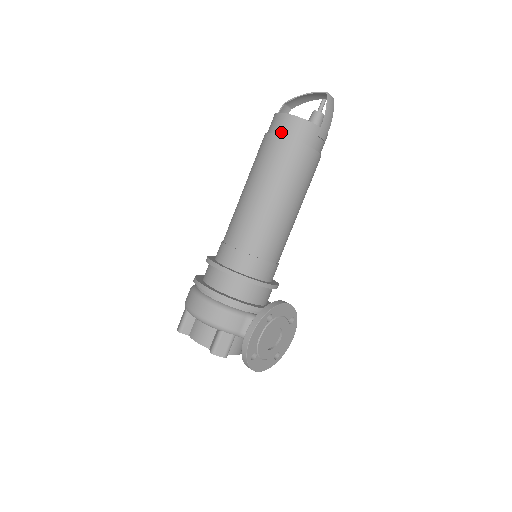
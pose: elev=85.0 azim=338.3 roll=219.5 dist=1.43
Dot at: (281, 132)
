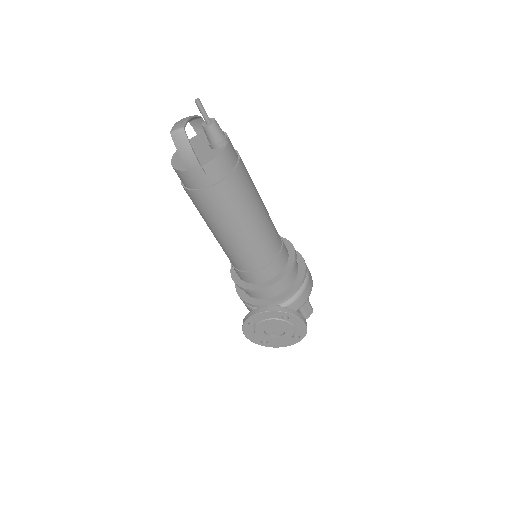
Dot at: occluded
